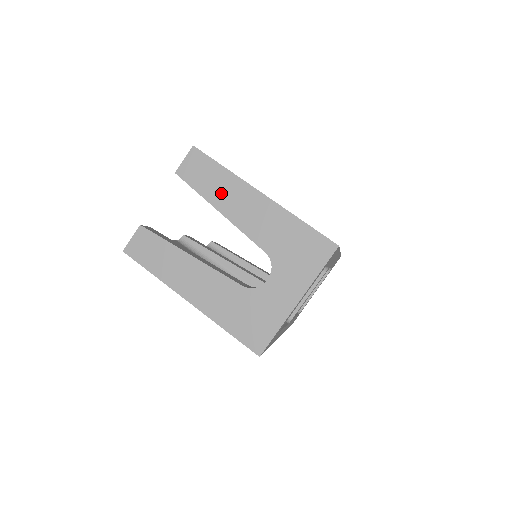
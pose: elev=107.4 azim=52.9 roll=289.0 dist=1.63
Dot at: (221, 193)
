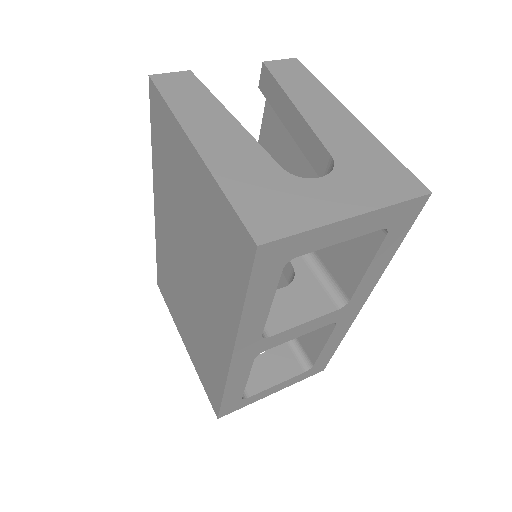
Dot at: (305, 94)
